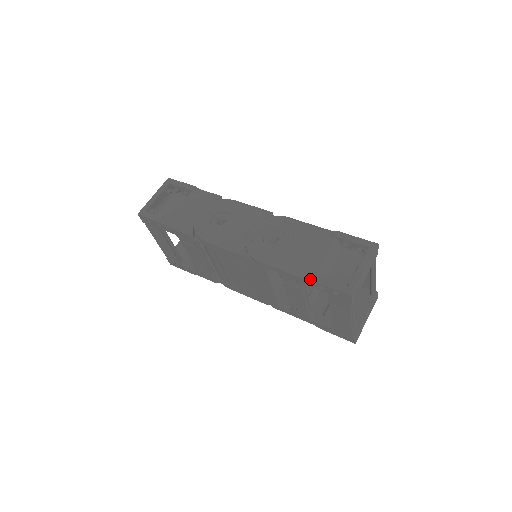
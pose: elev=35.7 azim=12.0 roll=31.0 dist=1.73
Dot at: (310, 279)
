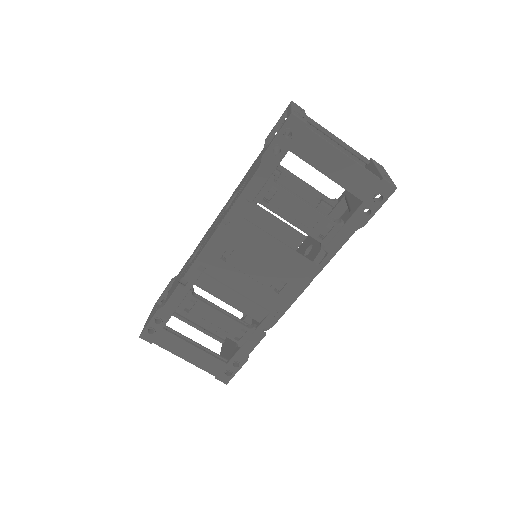
Dot at: occluded
